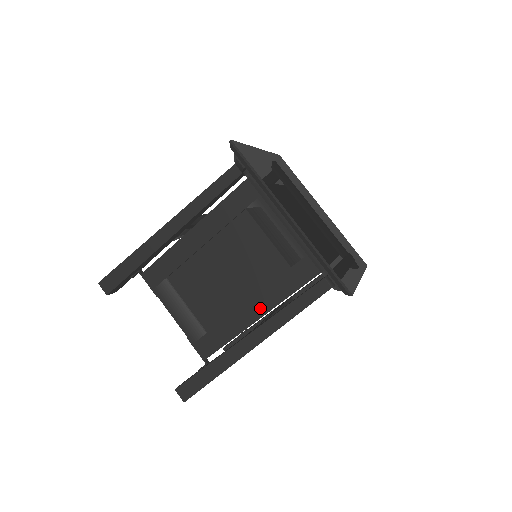
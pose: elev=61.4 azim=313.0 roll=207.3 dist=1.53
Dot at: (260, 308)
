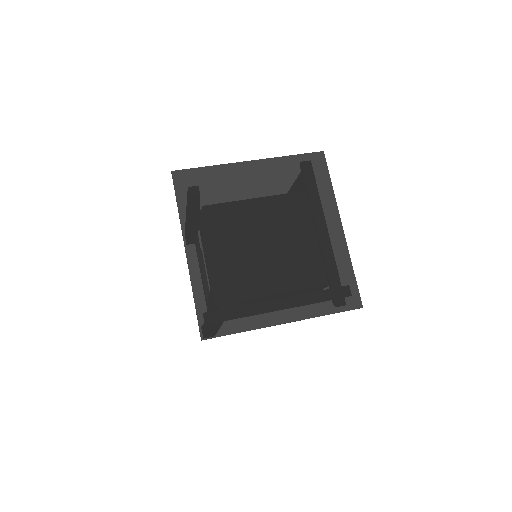
Dot at: occluded
